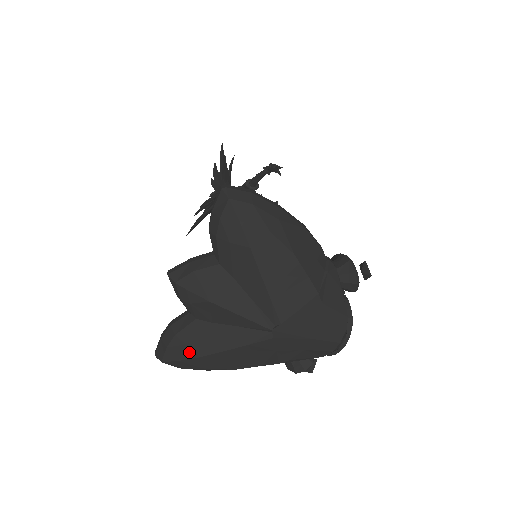
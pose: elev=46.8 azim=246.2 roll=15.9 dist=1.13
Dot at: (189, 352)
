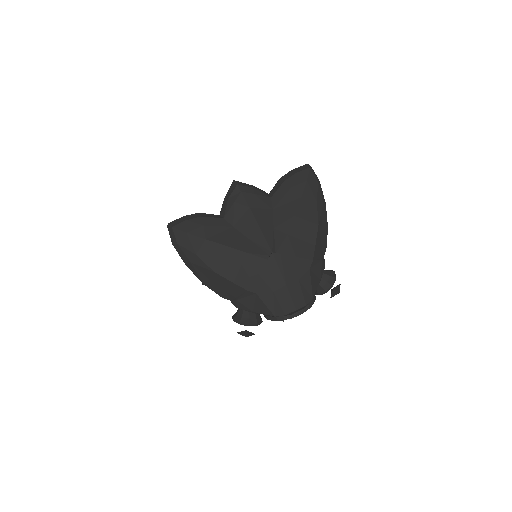
Dot at: (201, 231)
